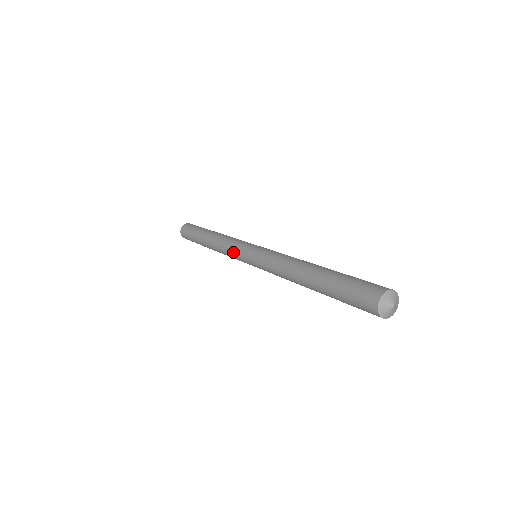
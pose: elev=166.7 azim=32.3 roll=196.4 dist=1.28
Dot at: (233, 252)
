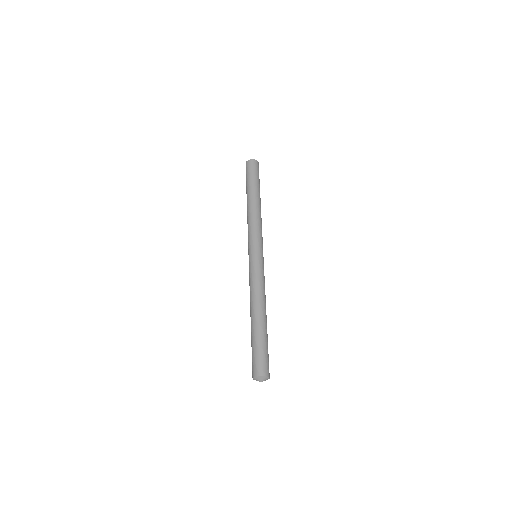
Dot at: (249, 237)
